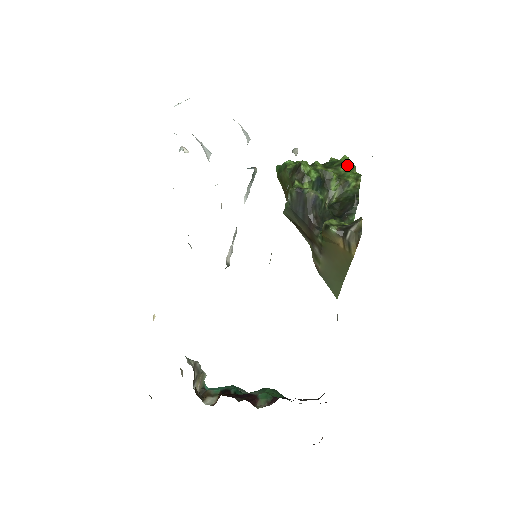
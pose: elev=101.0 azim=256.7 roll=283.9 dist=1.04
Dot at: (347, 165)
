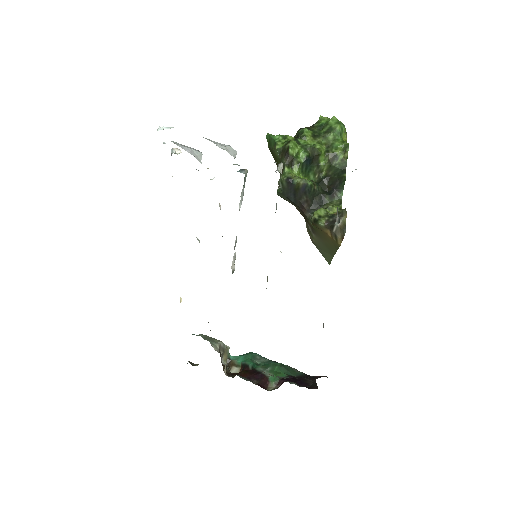
Dot at: (335, 131)
